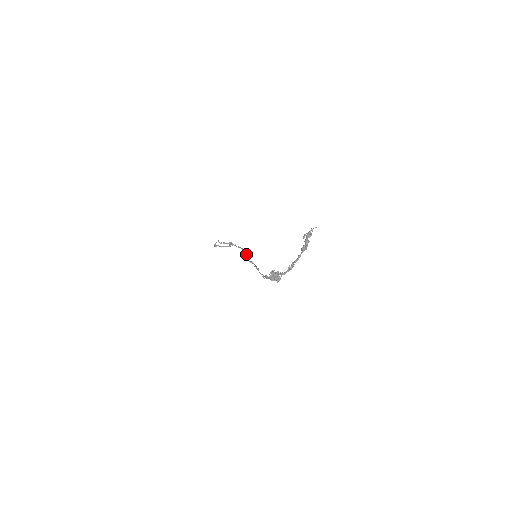
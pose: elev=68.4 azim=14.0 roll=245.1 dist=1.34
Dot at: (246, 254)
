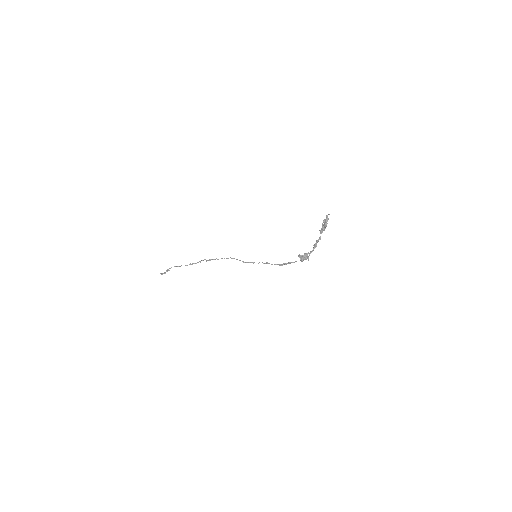
Dot at: (239, 260)
